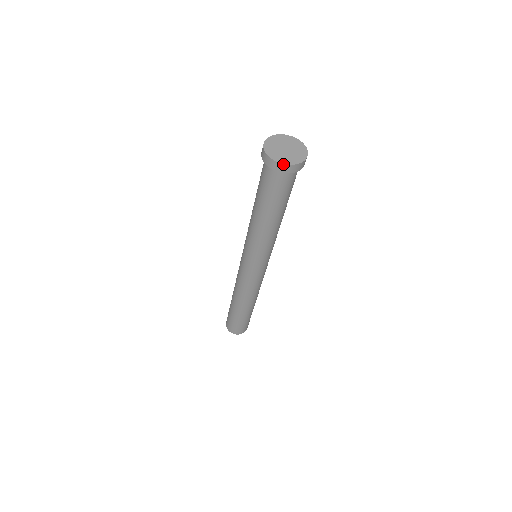
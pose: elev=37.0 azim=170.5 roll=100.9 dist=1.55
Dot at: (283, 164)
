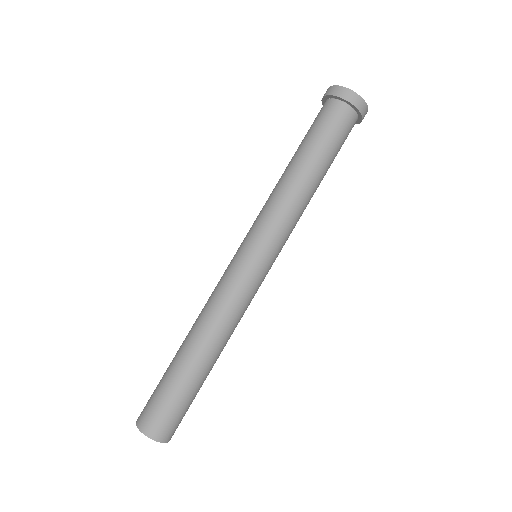
Dot at: (332, 86)
